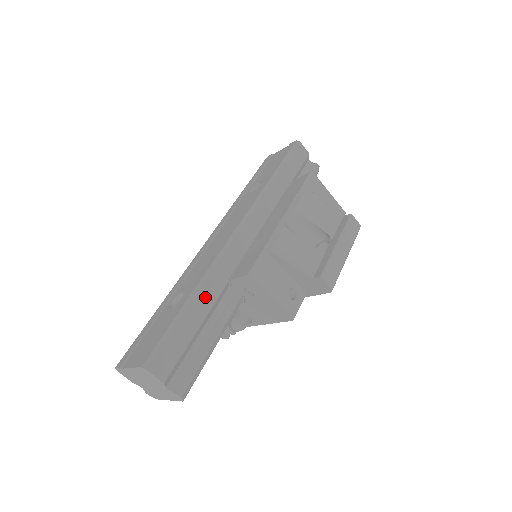
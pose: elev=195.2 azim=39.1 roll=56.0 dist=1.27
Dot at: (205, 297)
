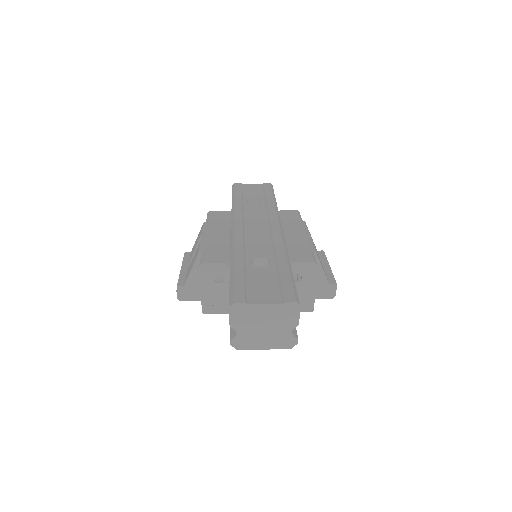
Dot at: occluded
